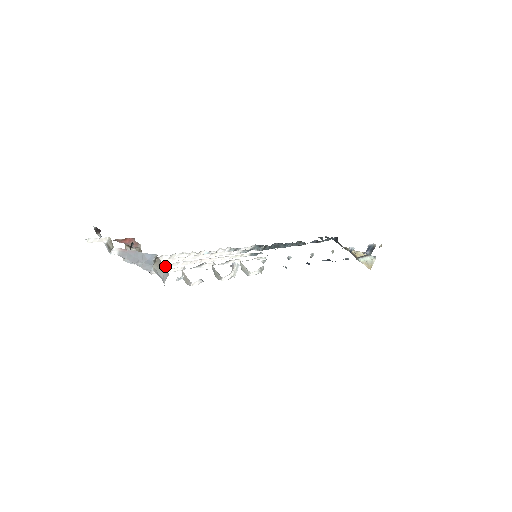
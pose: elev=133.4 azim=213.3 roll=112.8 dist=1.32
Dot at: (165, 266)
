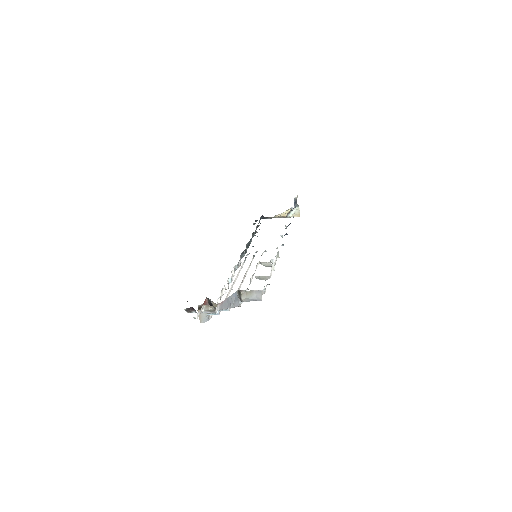
Dot at: occluded
